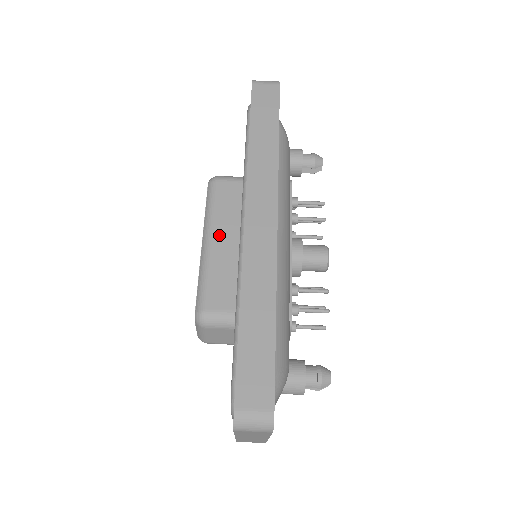
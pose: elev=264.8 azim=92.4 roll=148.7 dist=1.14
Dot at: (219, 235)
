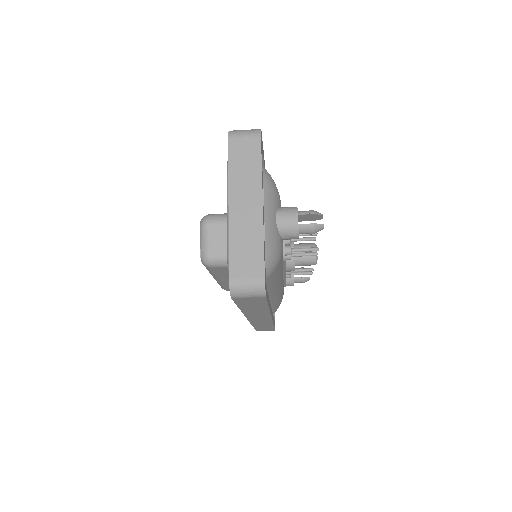
Dot at: (225, 280)
